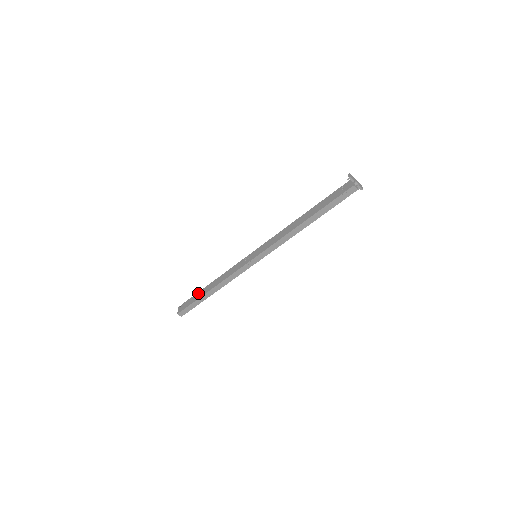
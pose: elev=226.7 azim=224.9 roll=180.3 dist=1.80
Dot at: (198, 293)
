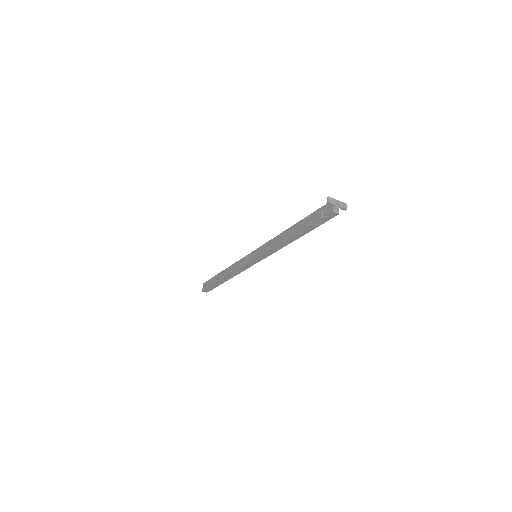
Dot at: (215, 277)
